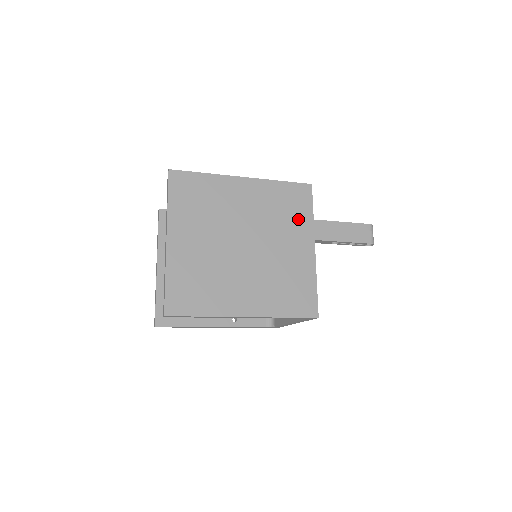
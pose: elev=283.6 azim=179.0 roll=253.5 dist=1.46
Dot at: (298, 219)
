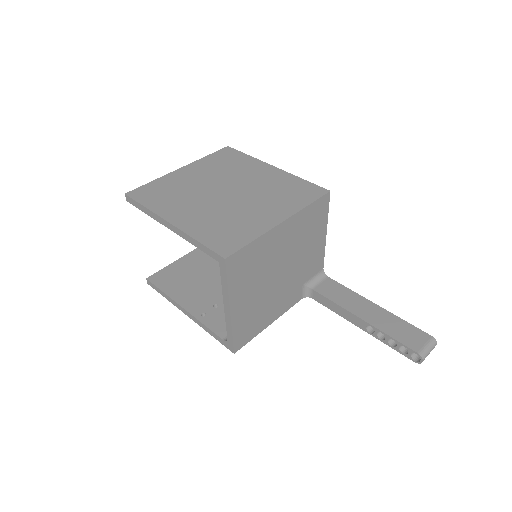
Dot at: (290, 201)
